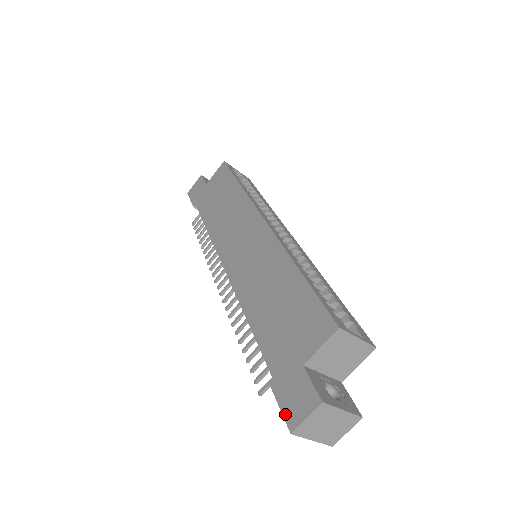
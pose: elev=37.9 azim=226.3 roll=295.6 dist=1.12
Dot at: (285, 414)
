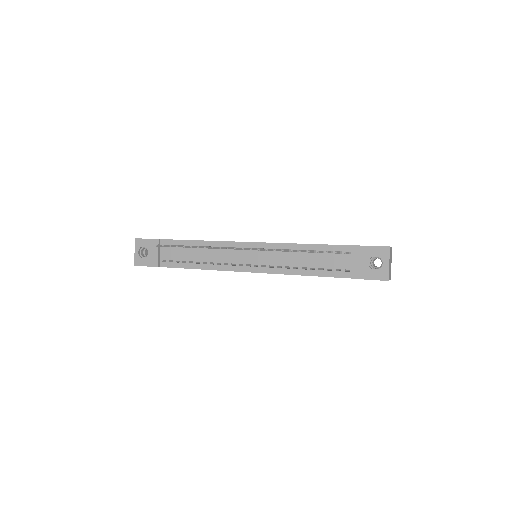
Dot at: (379, 246)
